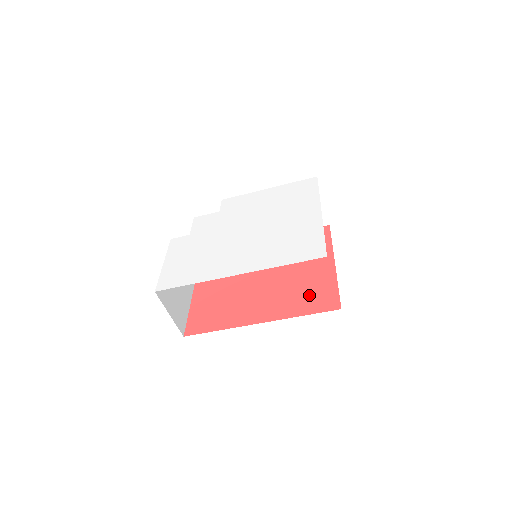
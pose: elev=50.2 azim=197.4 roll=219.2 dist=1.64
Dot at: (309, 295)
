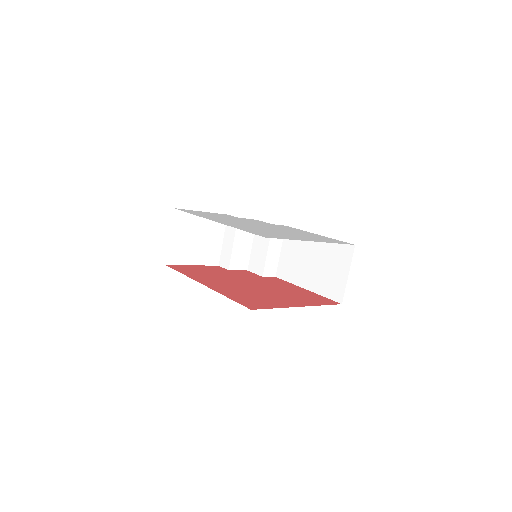
Dot at: (252, 298)
